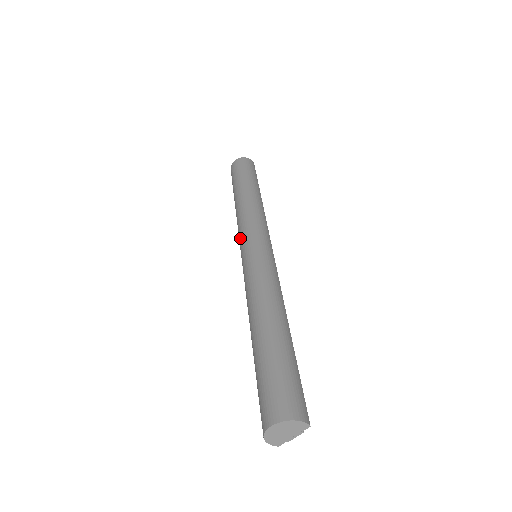
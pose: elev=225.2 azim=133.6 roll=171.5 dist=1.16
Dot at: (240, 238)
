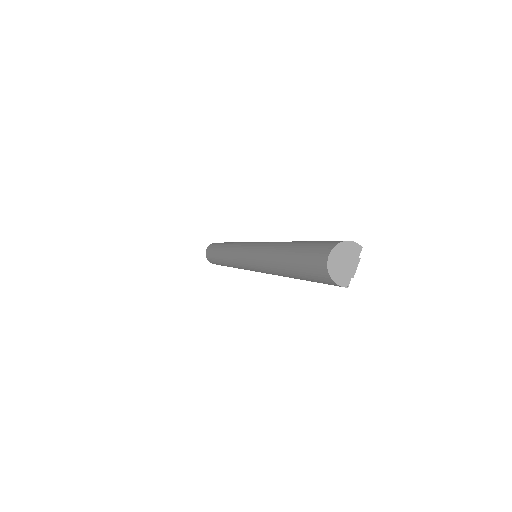
Dot at: (237, 257)
